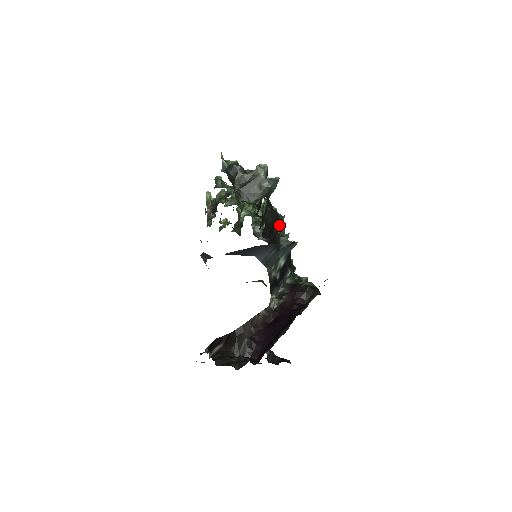
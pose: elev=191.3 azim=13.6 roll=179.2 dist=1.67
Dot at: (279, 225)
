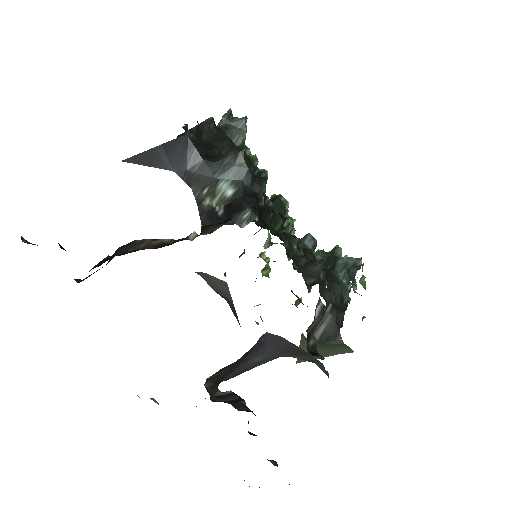
Dot at: occluded
